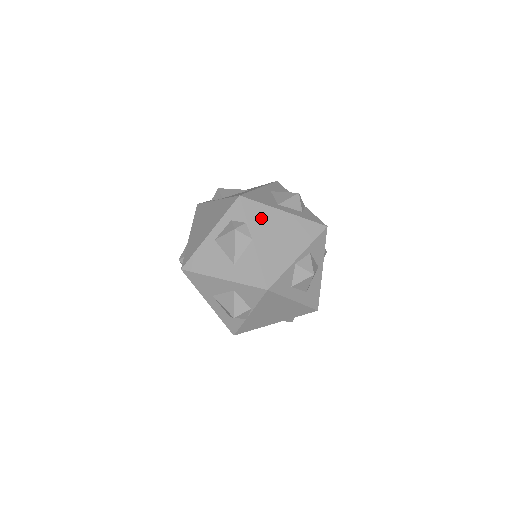
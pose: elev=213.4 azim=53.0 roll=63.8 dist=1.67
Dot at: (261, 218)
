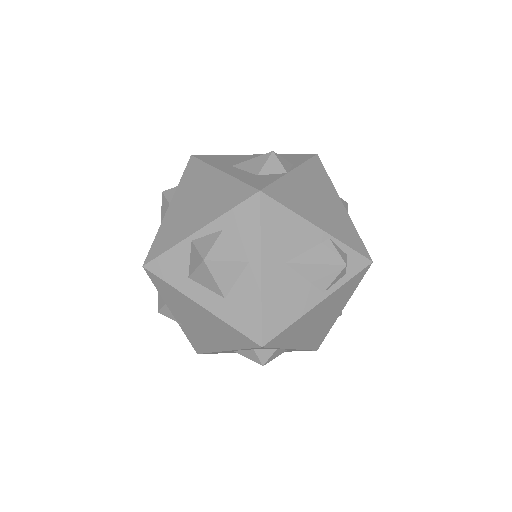
Dot at: (193, 180)
